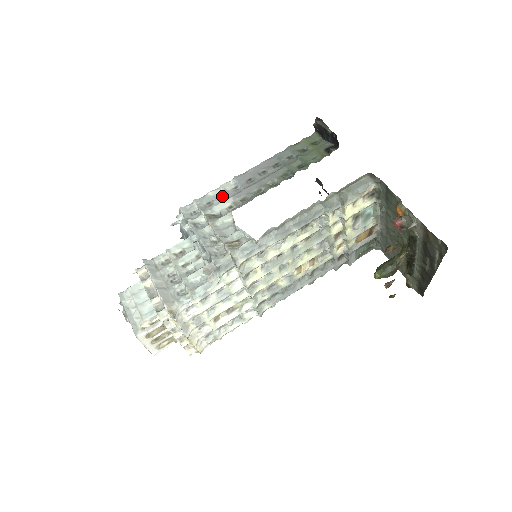
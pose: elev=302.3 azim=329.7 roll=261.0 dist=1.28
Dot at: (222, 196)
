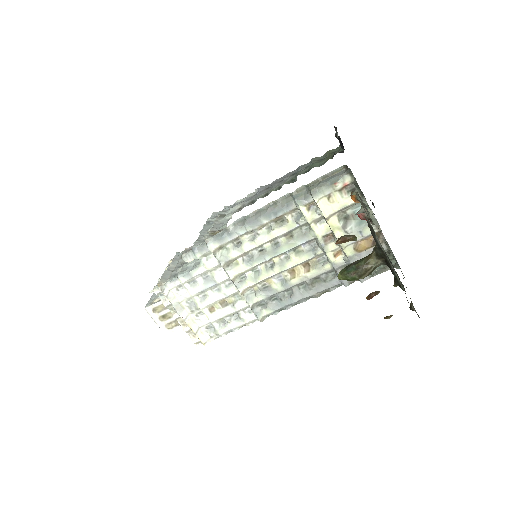
Dot at: occluded
